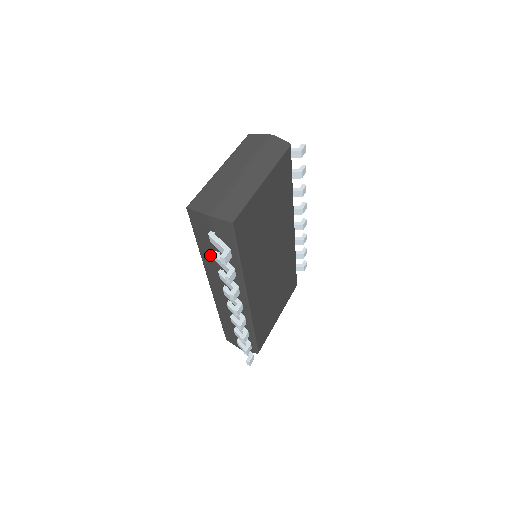
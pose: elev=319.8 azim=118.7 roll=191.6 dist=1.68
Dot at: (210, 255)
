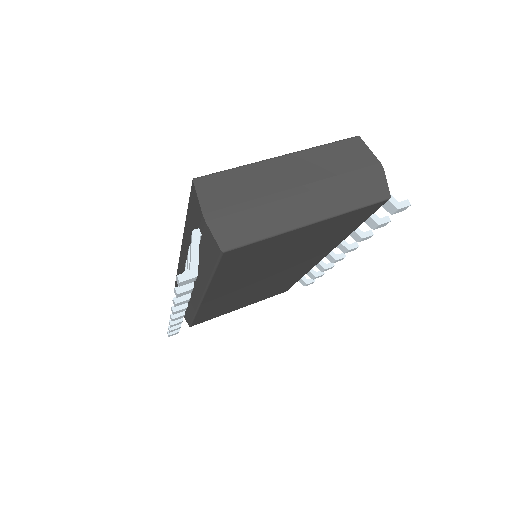
Dot at: (190, 237)
